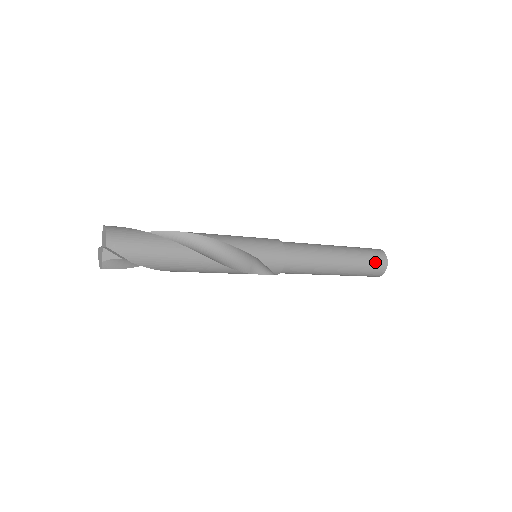
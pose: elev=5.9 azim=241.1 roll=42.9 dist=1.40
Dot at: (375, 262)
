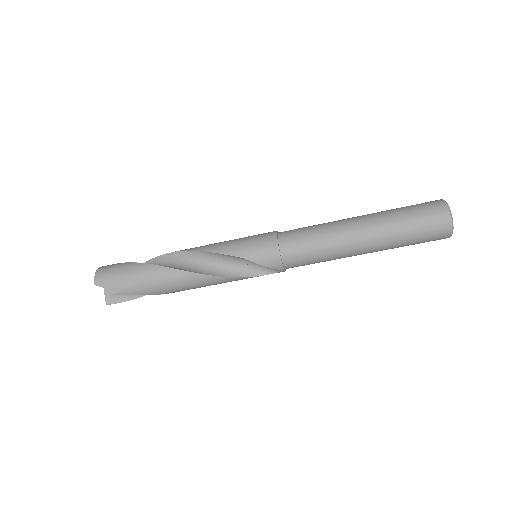
Dot at: (425, 219)
